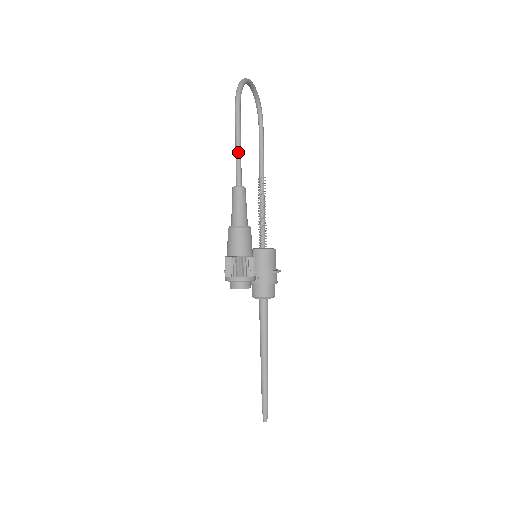
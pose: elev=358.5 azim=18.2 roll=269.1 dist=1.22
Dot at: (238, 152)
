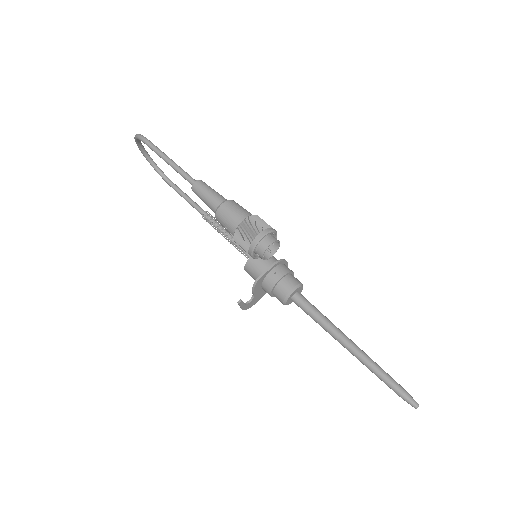
Dot at: (174, 164)
